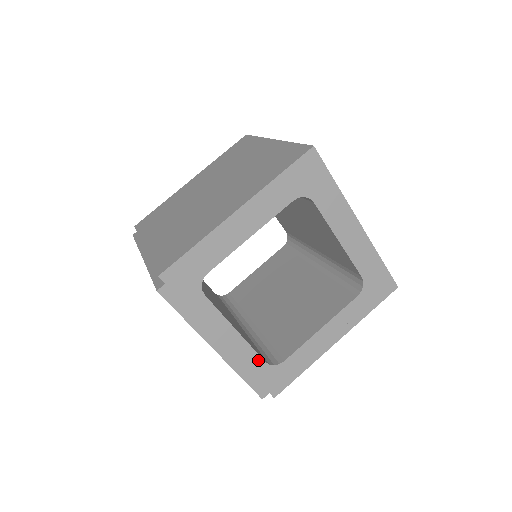
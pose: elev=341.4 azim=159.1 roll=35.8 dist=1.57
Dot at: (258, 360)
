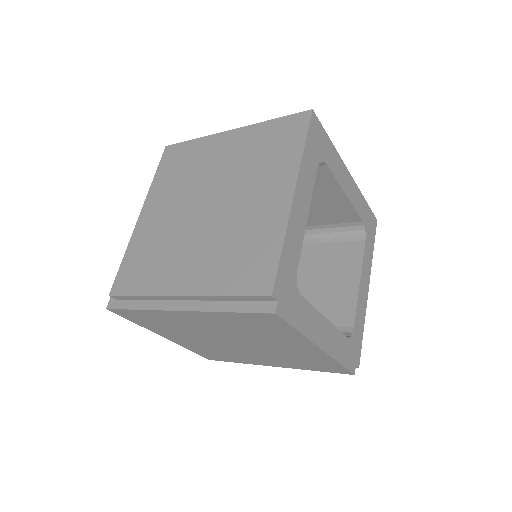
Dot at: (343, 339)
